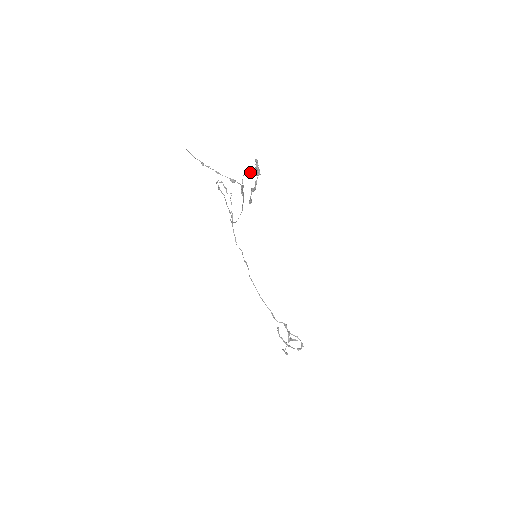
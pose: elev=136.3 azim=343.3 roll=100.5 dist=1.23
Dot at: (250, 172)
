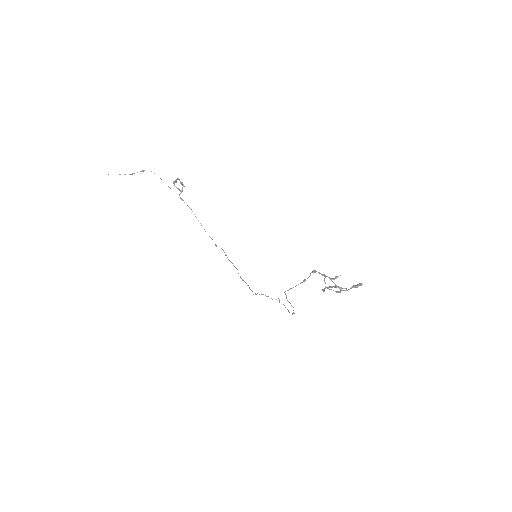
Dot at: (182, 190)
